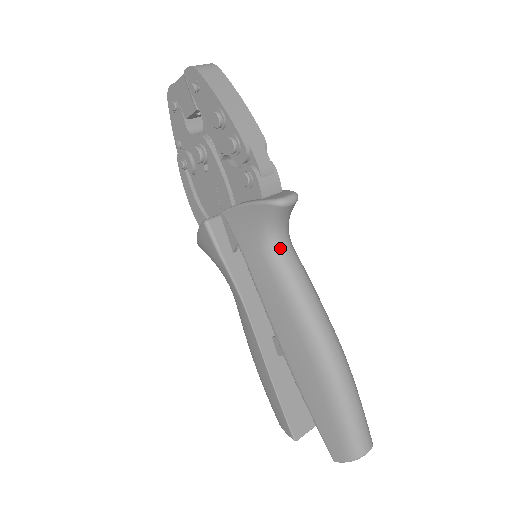
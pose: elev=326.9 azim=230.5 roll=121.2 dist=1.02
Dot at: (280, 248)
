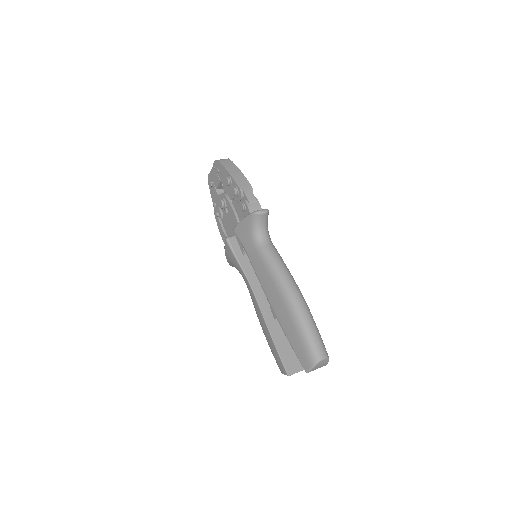
Dot at: (263, 241)
